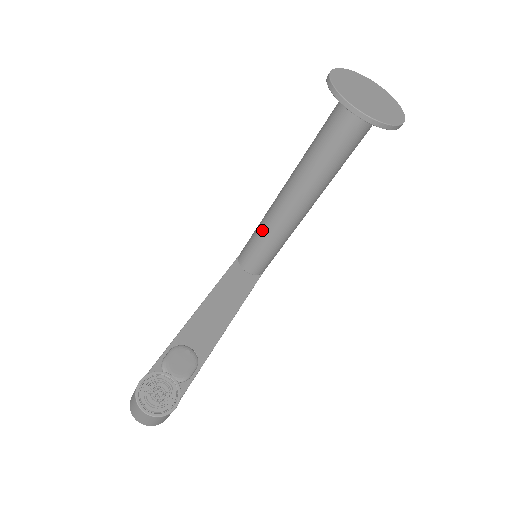
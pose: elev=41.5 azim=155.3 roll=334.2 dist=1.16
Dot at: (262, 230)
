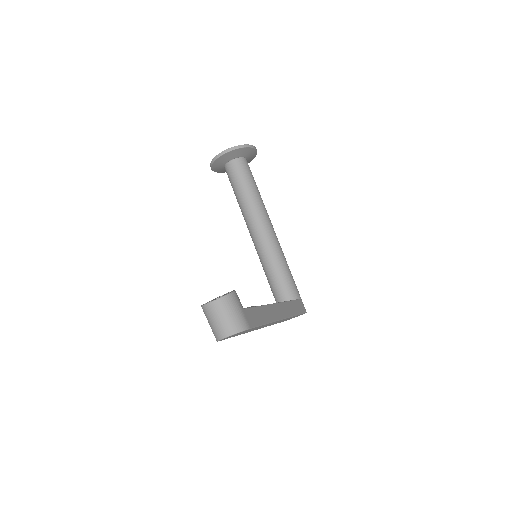
Dot at: (264, 265)
